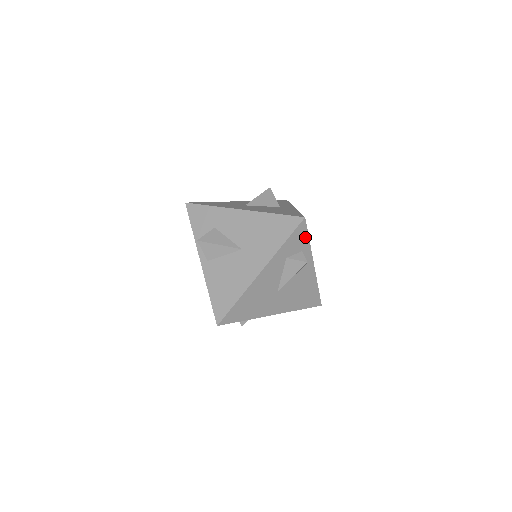
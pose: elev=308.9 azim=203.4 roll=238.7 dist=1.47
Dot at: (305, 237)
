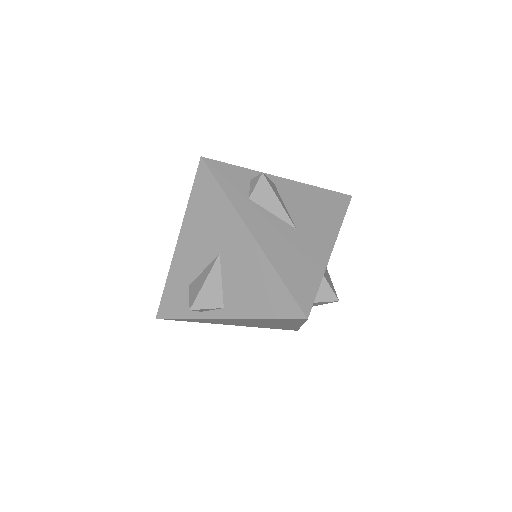
Dot at: (231, 169)
